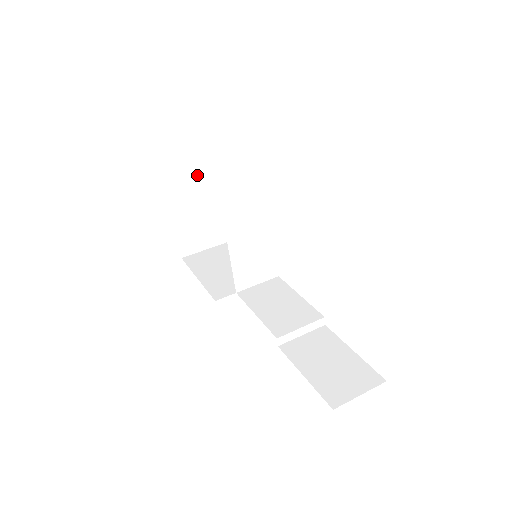
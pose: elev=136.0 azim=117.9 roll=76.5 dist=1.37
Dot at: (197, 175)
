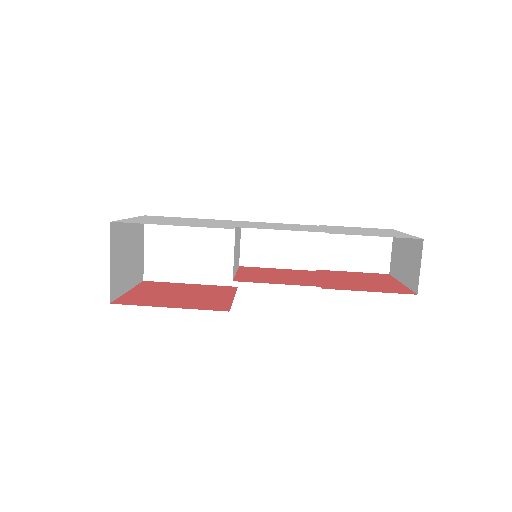
Dot at: (113, 259)
